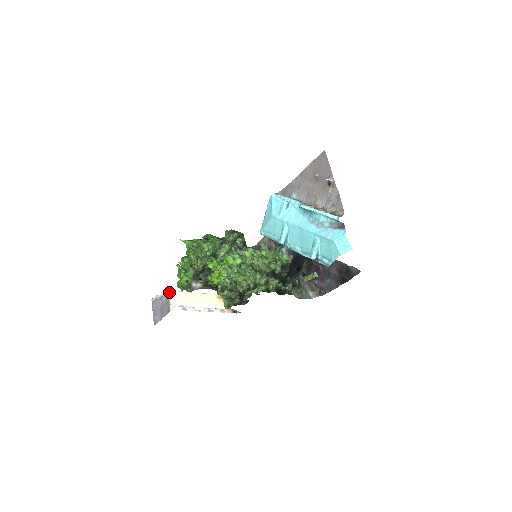
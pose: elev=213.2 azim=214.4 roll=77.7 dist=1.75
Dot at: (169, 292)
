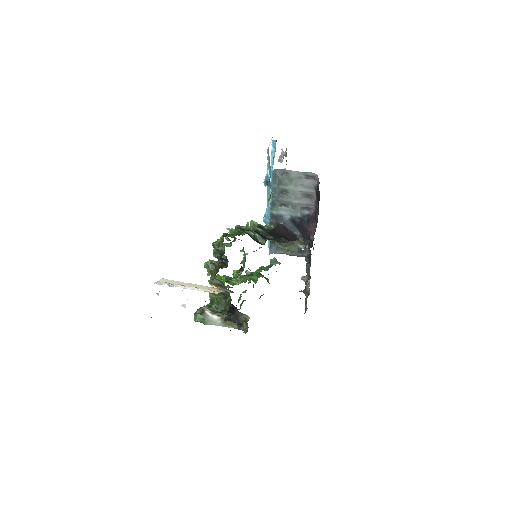
Dot at: occluded
